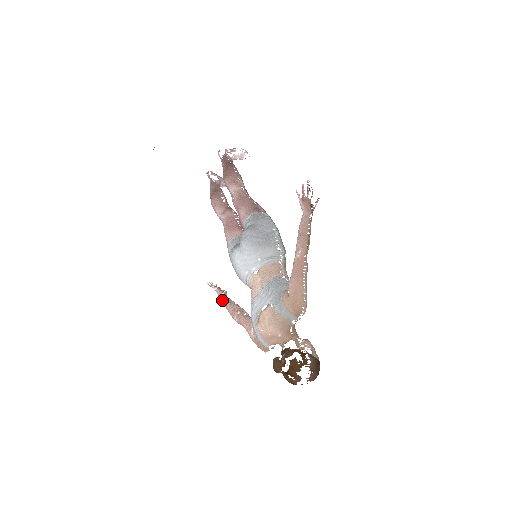
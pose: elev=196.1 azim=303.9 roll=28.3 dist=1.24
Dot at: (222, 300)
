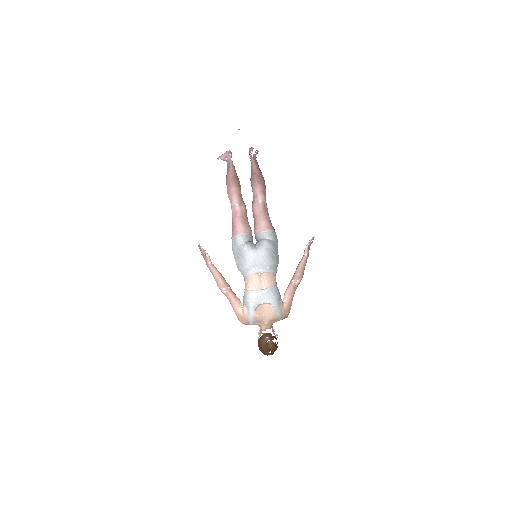
Dot at: (212, 268)
